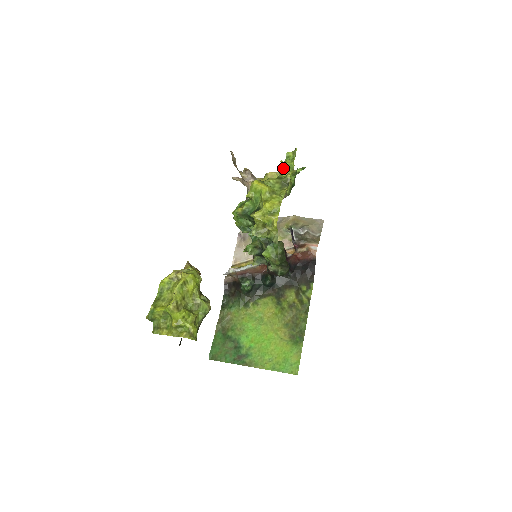
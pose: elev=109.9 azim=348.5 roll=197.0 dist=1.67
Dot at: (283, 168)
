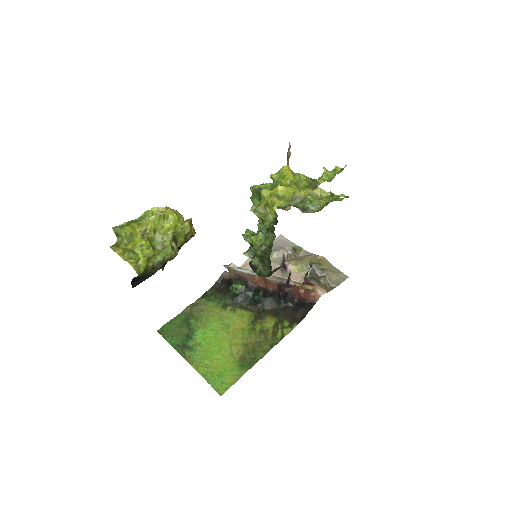
Dot at: (322, 175)
